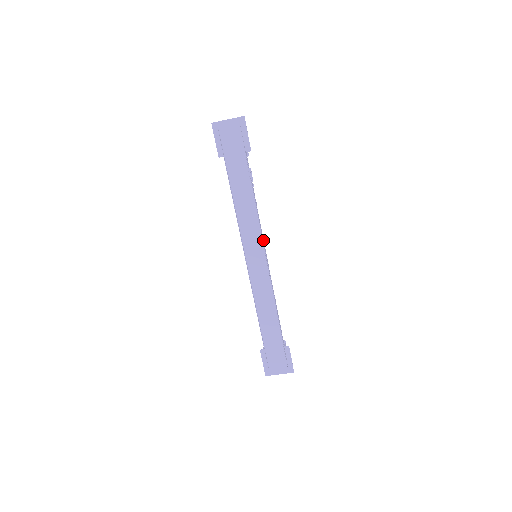
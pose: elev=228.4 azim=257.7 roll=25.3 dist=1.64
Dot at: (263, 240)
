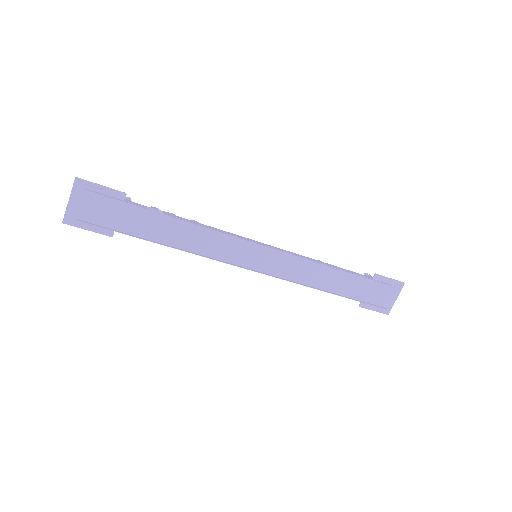
Dot at: (243, 238)
